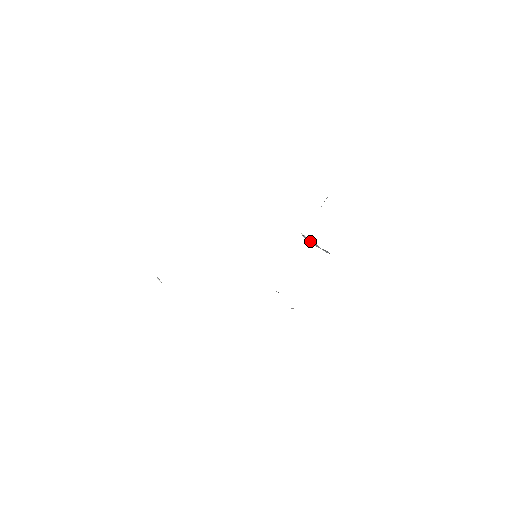
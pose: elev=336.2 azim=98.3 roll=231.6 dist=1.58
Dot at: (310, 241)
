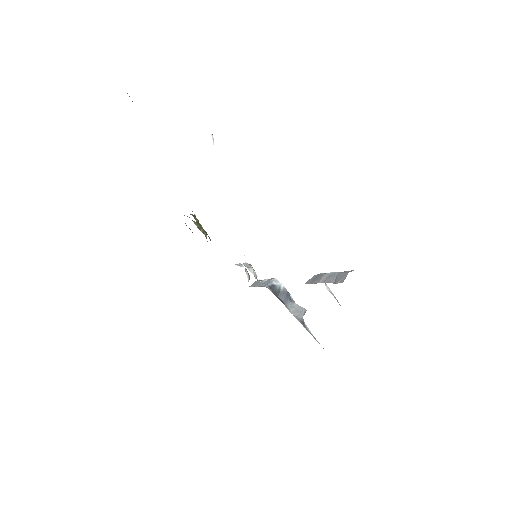
Dot at: occluded
